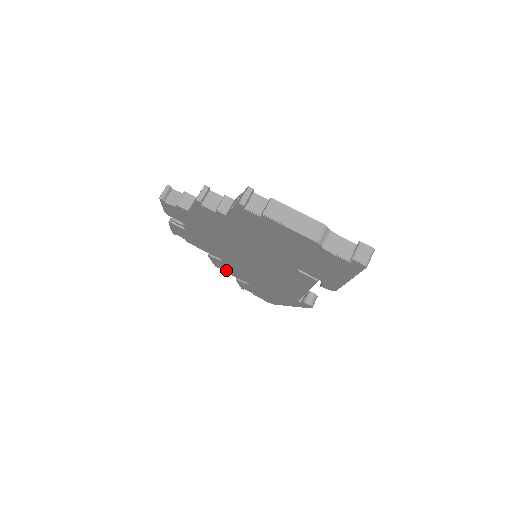
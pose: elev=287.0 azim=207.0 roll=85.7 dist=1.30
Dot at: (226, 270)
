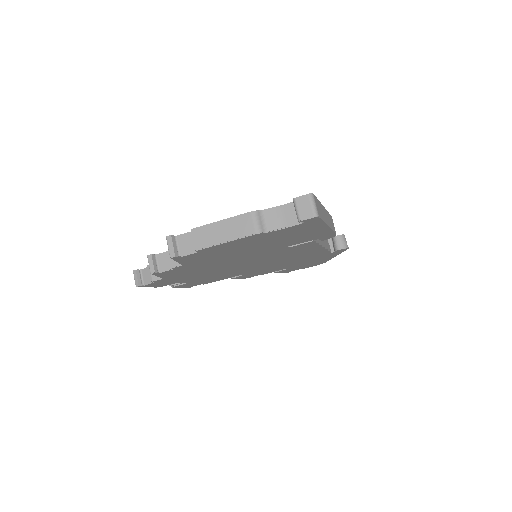
Dot at: (257, 275)
